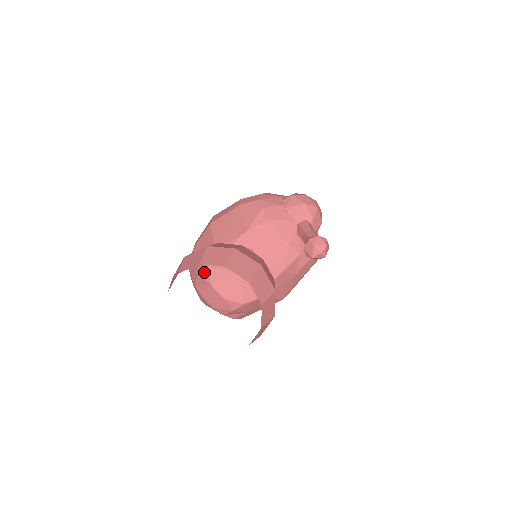
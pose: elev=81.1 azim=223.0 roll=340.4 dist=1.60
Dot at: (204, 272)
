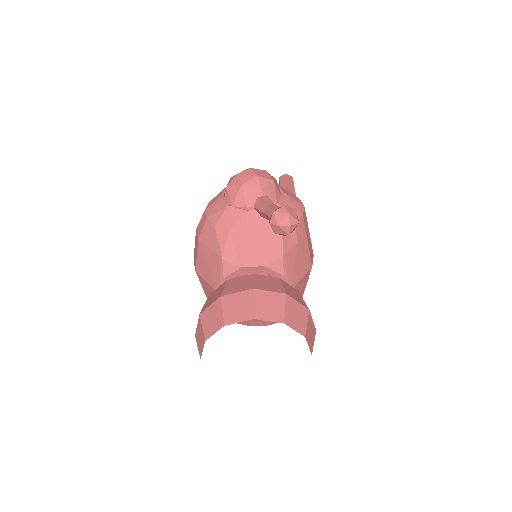
Dot at: occluded
